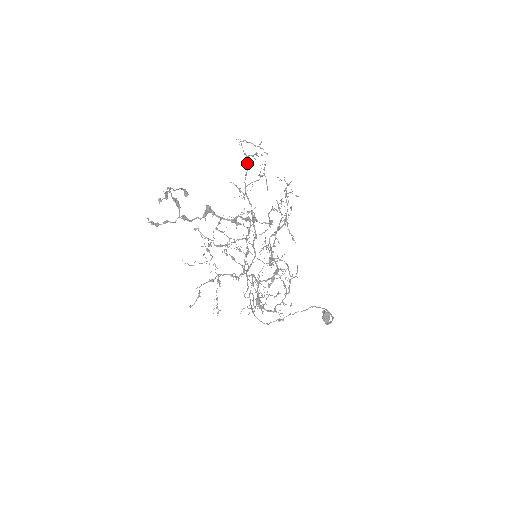
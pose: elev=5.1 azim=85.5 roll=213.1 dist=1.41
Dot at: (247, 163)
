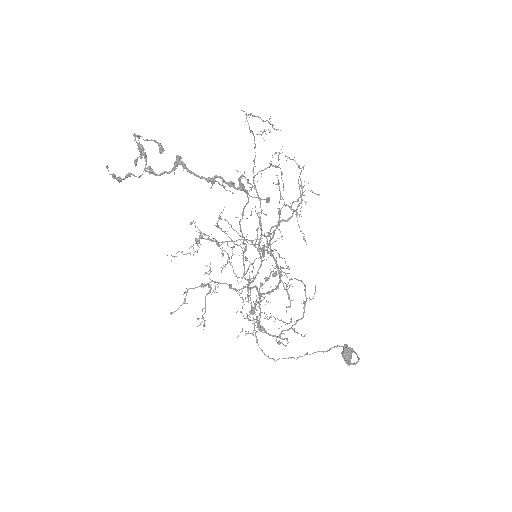
Dot at: (255, 145)
